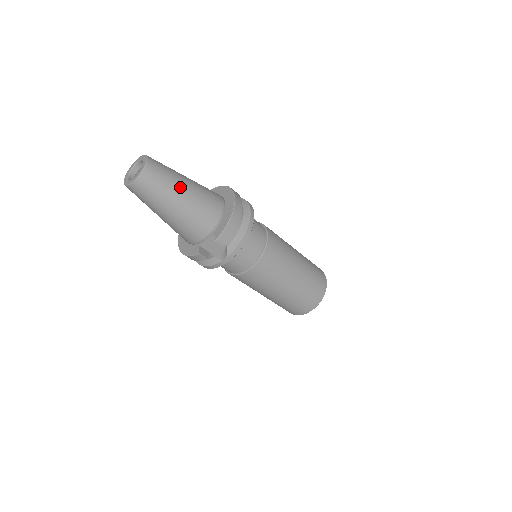
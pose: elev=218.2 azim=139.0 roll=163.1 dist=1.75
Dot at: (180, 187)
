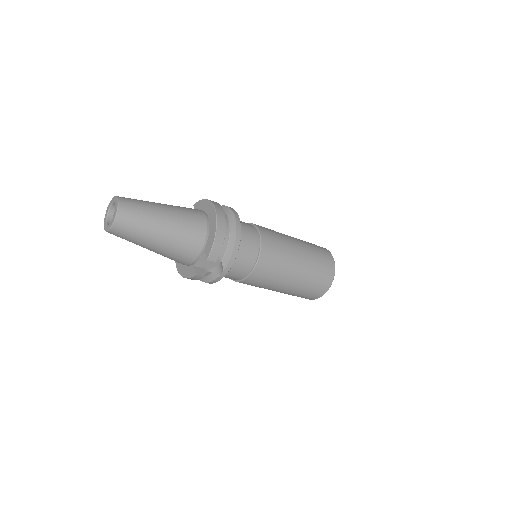
Dot at: (158, 218)
